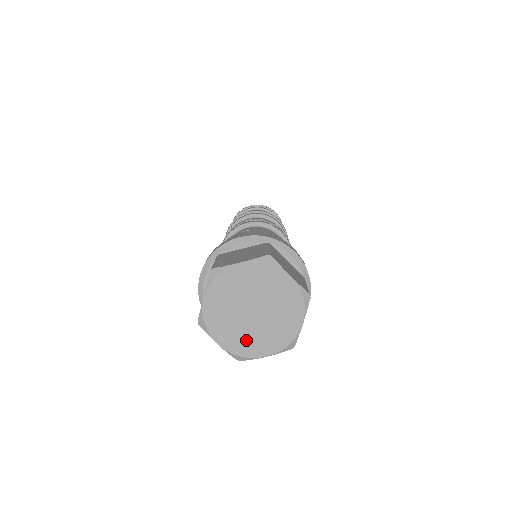
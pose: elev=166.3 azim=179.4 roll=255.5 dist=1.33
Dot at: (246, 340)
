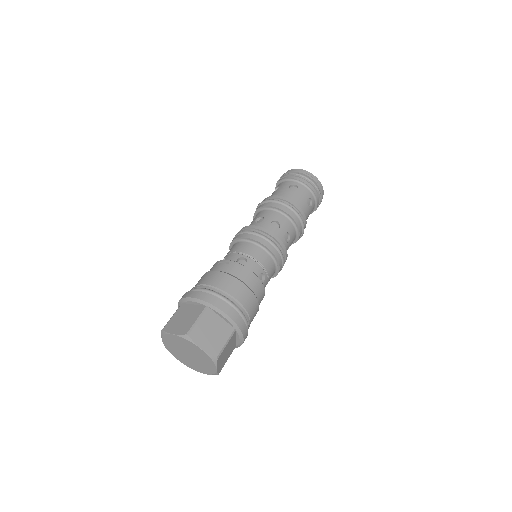
Dot at: (191, 364)
